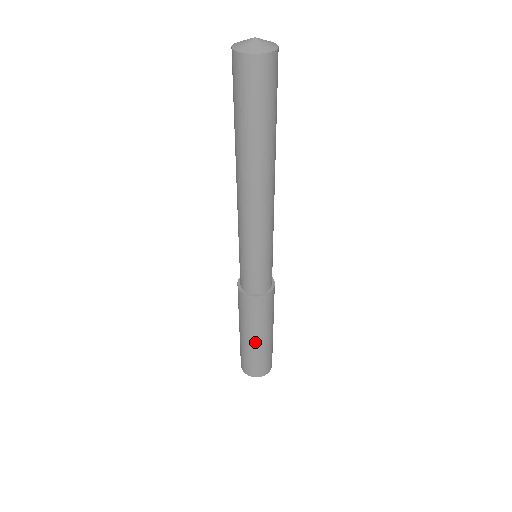
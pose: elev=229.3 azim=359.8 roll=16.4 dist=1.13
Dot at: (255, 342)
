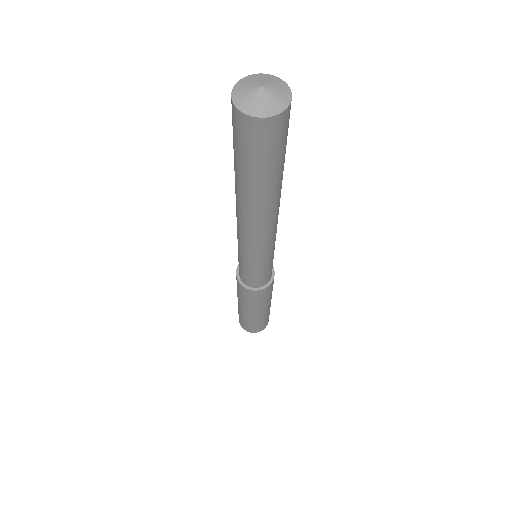
Dot at: (261, 314)
